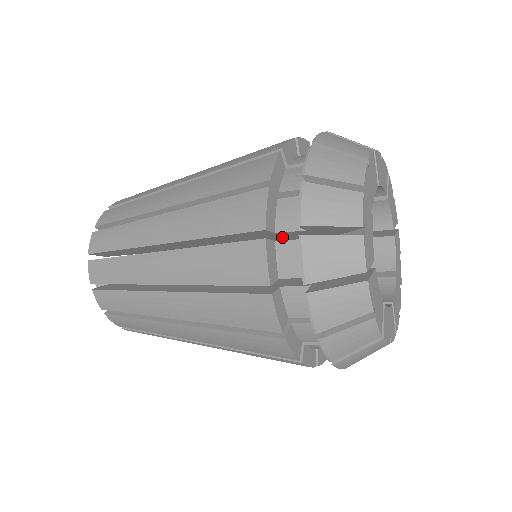
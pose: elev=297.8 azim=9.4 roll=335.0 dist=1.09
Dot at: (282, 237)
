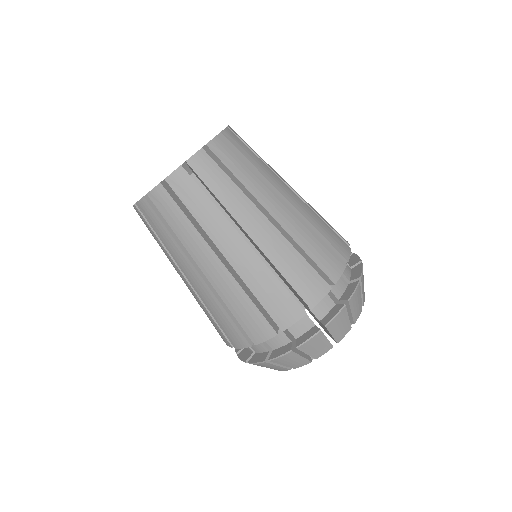
Dot at: occluded
